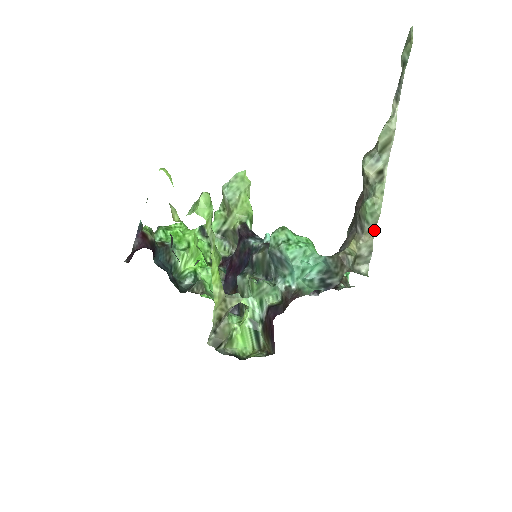
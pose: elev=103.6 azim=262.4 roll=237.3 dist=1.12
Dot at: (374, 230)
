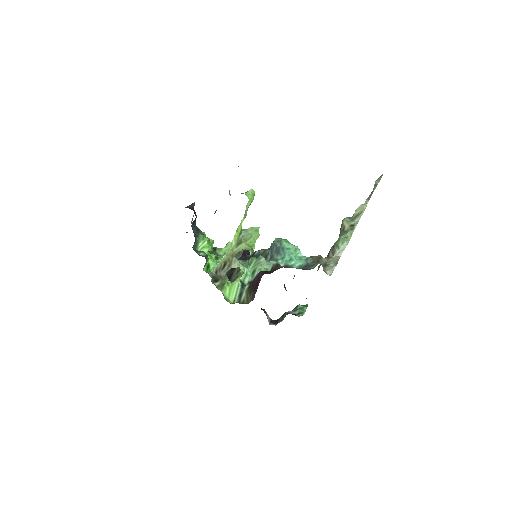
Dot at: occluded
